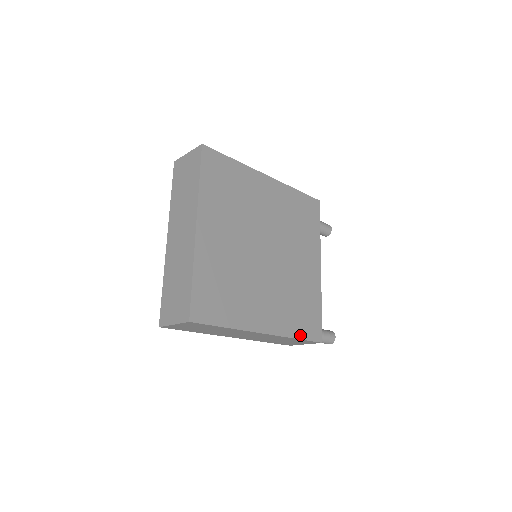
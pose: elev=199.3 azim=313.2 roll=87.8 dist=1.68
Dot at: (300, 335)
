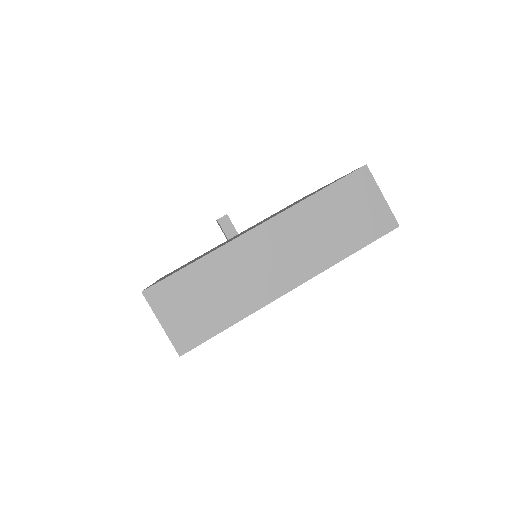
Dot at: occluded
